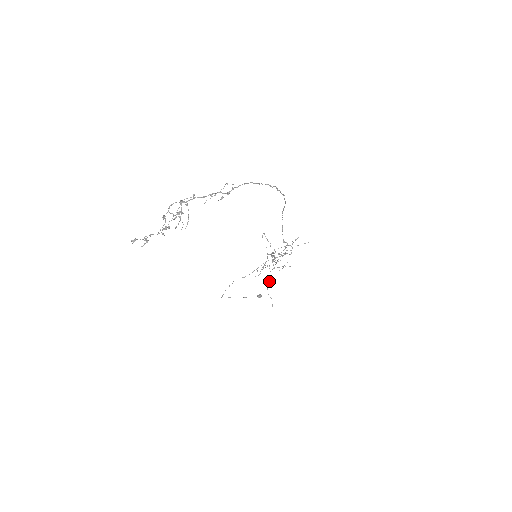
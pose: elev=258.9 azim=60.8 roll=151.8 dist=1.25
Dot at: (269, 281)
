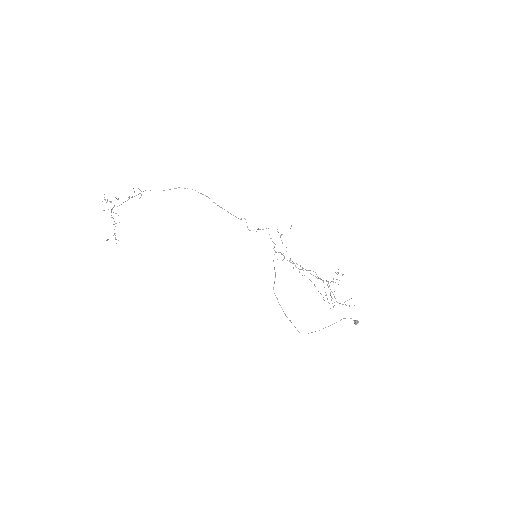
Dot at: occluded
